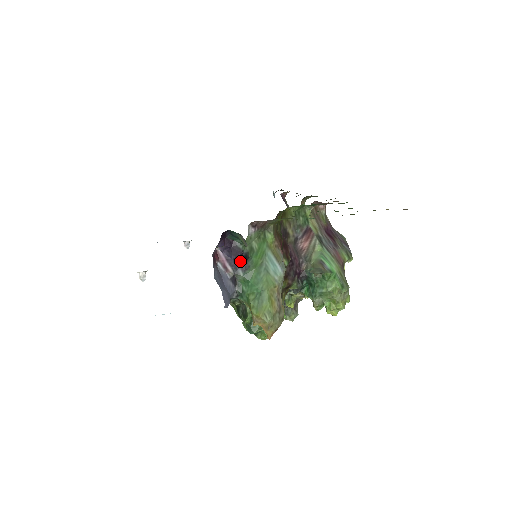
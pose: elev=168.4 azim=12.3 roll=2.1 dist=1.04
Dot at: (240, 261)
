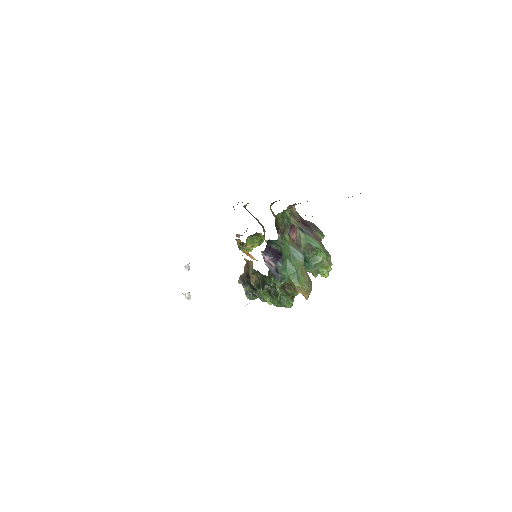
Dot at: (278, 257)
